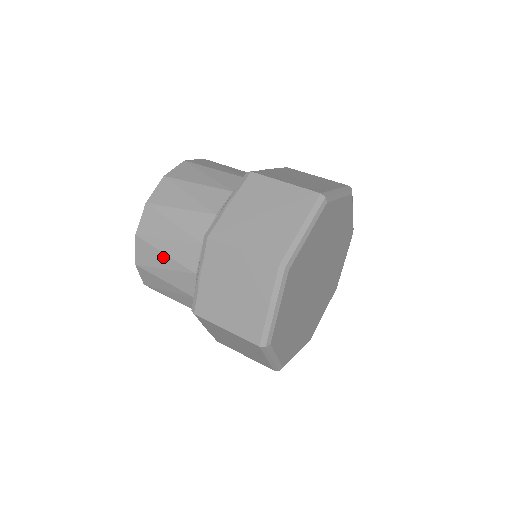
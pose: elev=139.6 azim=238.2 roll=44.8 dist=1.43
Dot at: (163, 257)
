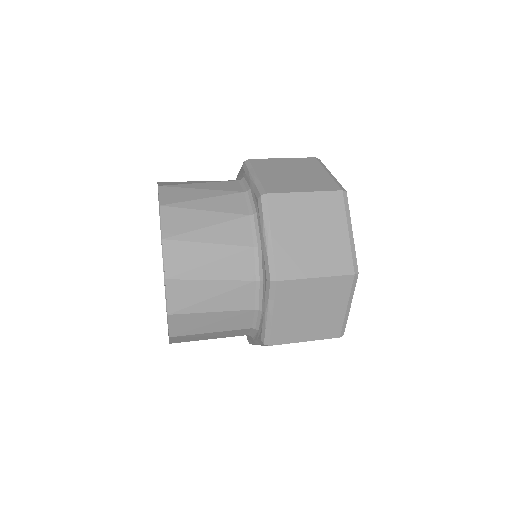
Dot at: (207, 248)
